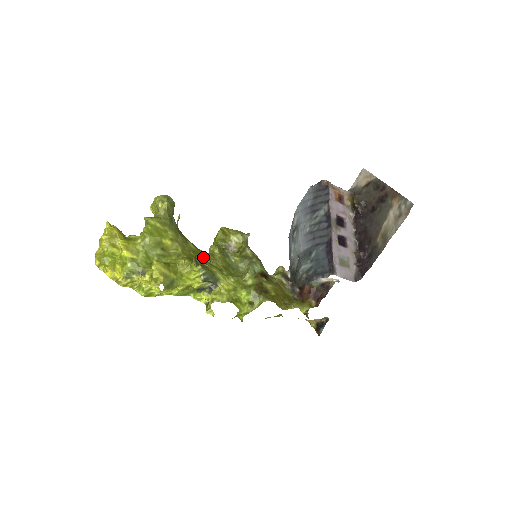
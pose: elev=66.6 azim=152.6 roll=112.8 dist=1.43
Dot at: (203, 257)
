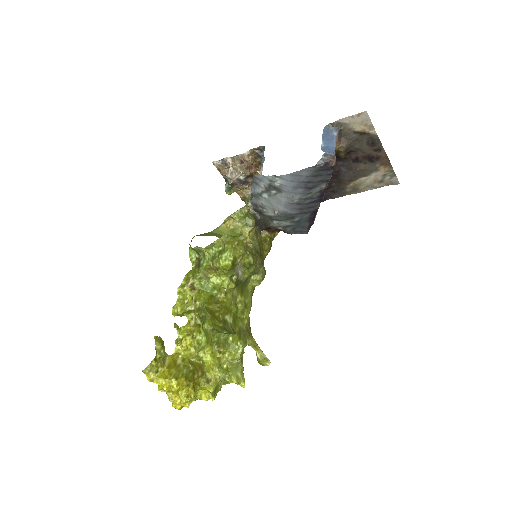
Dot at: (235, 313)
